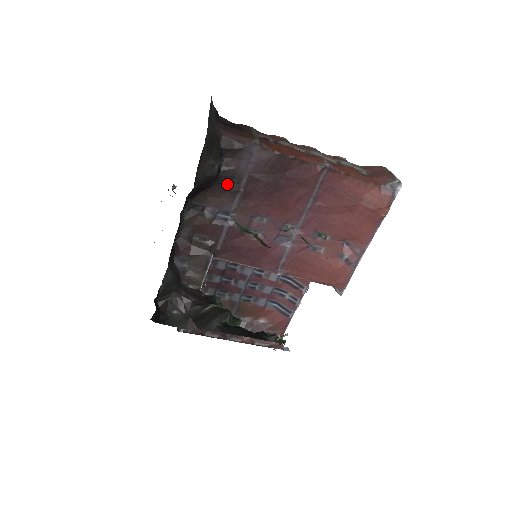
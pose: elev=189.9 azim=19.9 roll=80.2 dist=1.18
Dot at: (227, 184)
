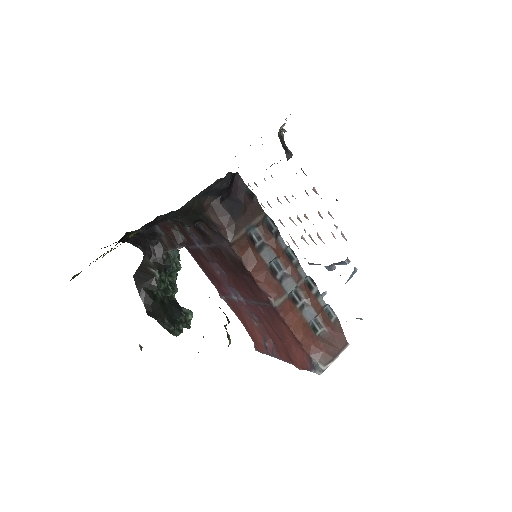
Dot at: (202, 233)
